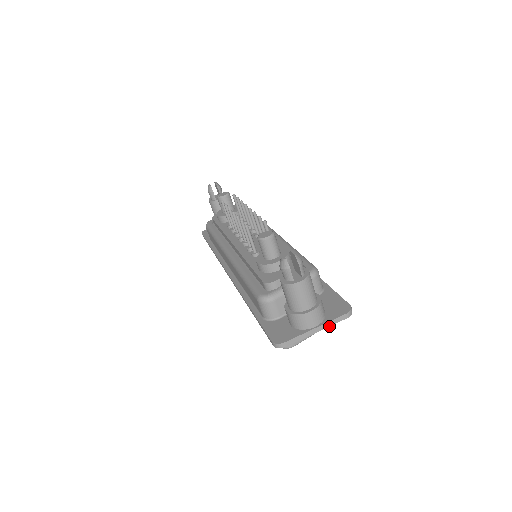
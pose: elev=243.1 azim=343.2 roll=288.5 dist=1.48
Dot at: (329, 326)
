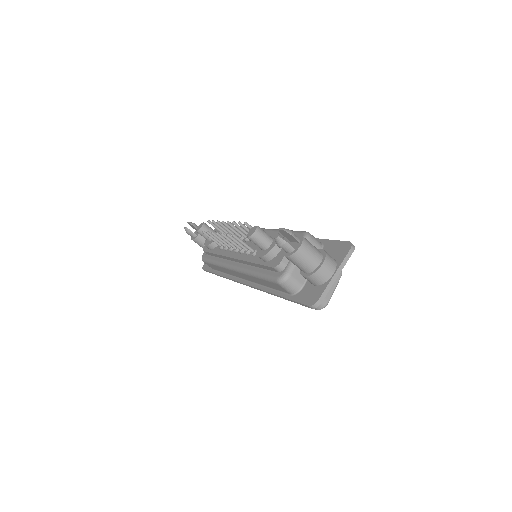
Dot at: (343, 267)
